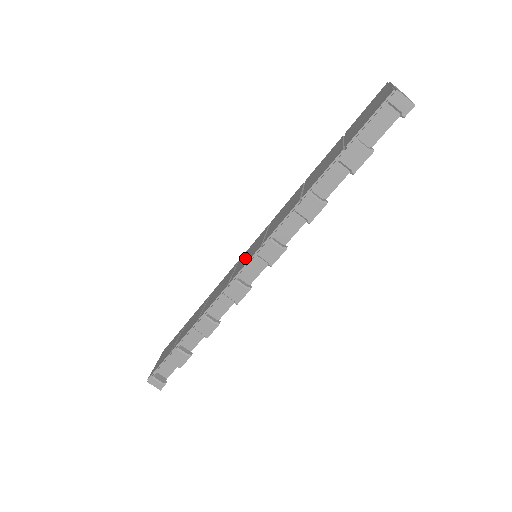
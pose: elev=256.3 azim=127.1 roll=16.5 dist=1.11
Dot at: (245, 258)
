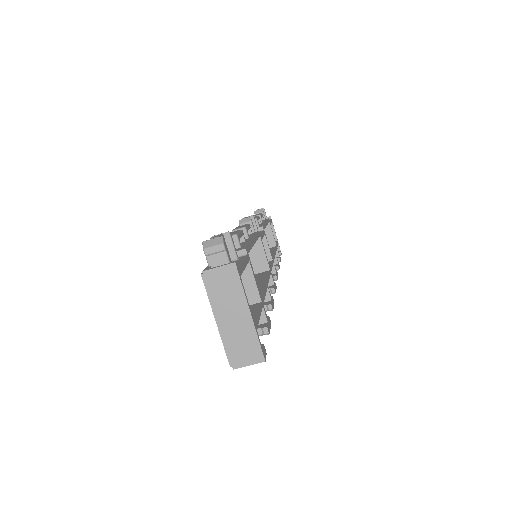
Dot at: occluded
